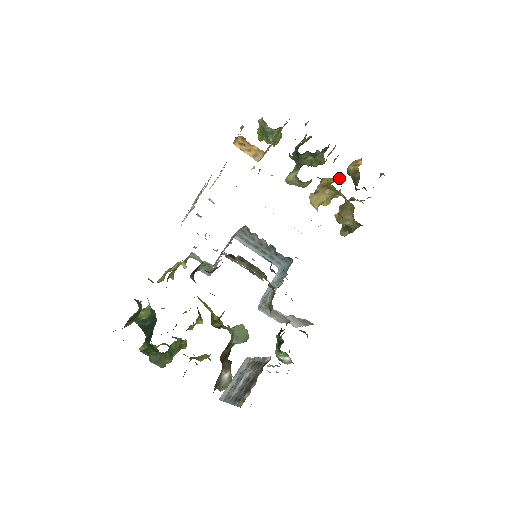
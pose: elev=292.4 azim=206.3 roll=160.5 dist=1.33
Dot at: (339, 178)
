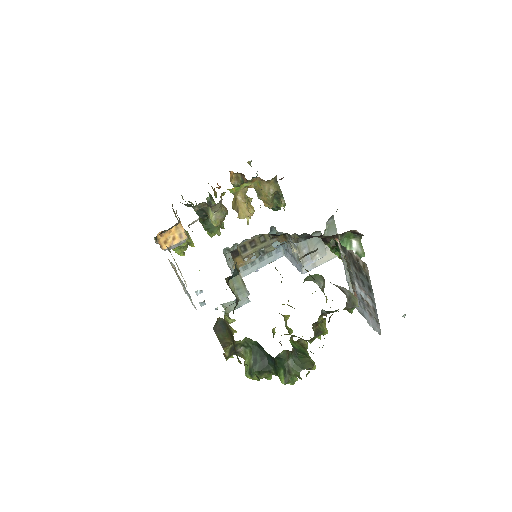
Dot at: occluded
